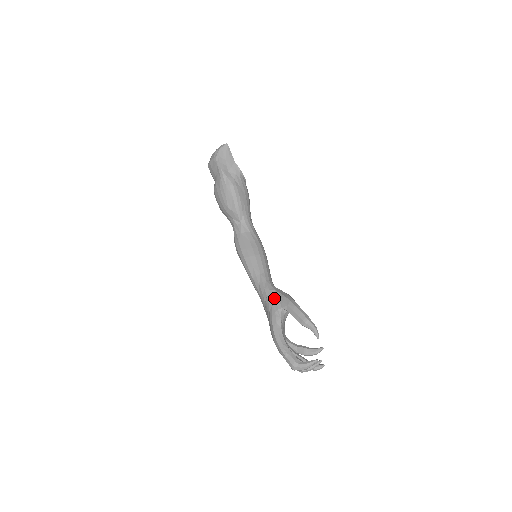
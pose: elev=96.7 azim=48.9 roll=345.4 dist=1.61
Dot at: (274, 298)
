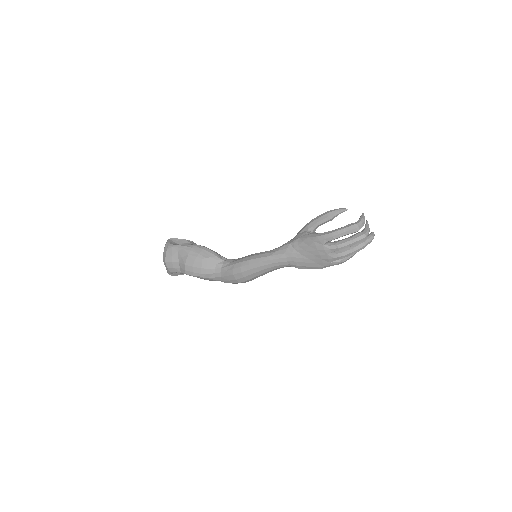
Dot at: (296, 237)
